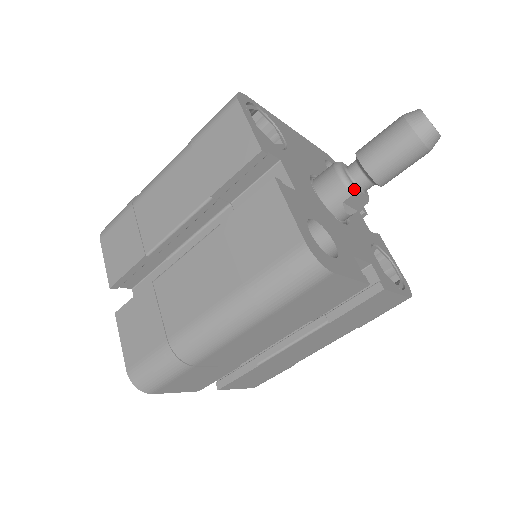
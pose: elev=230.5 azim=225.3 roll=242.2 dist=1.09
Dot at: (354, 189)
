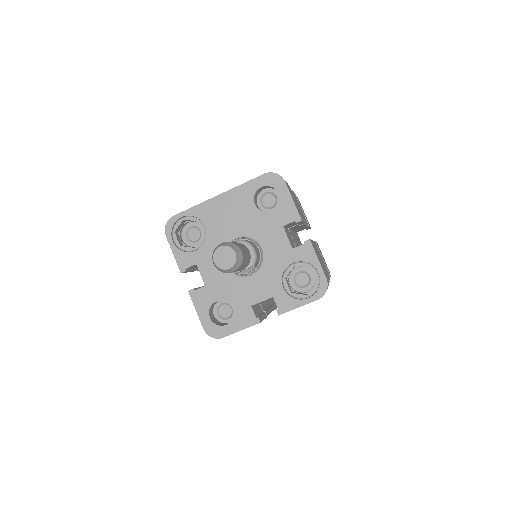
Dot at: (234, 272)
